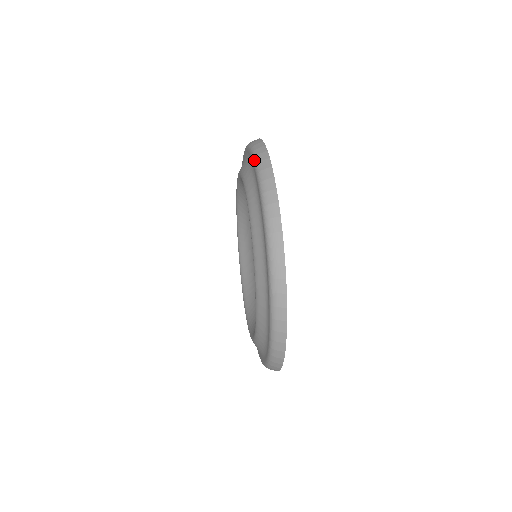
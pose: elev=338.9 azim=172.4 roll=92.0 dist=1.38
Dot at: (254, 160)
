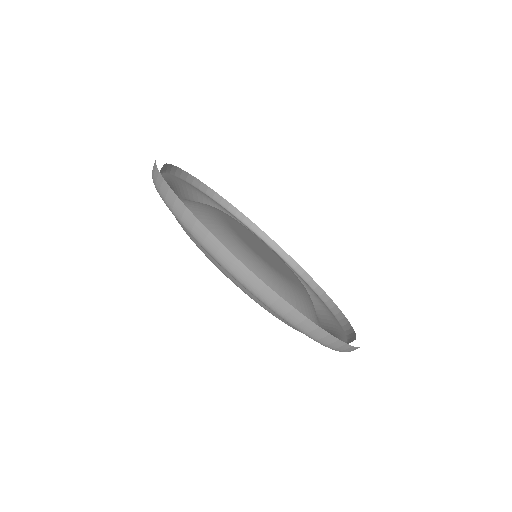
Dot at: occluded
